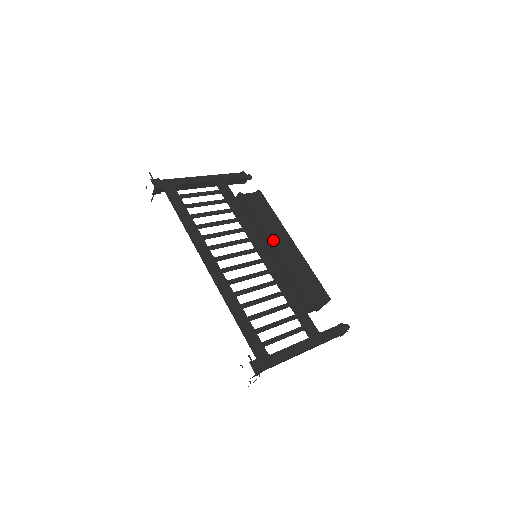
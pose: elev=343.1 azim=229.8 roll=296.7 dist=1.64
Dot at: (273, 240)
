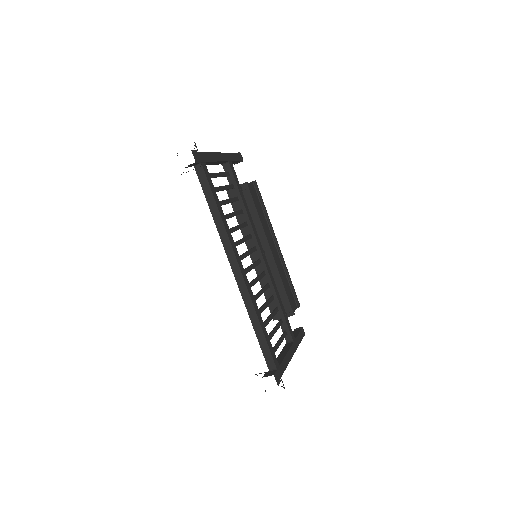
Dot at: occluded
